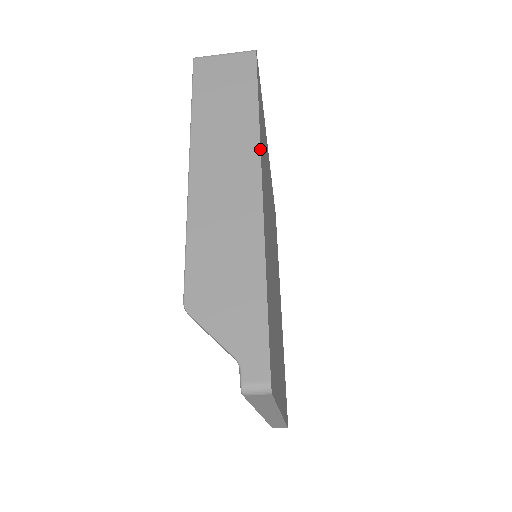
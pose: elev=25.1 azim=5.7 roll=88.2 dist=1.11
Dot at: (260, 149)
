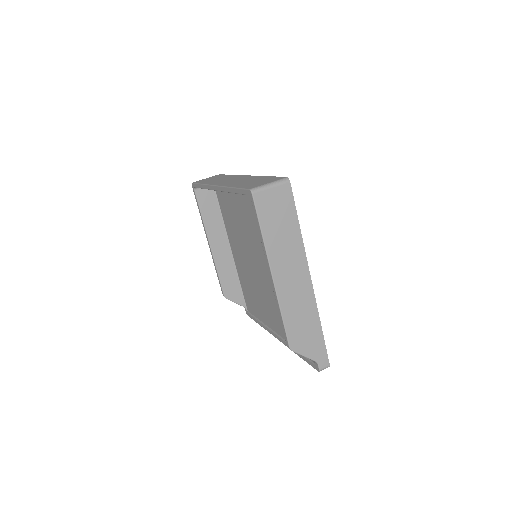
Dot at: (306, 257)
